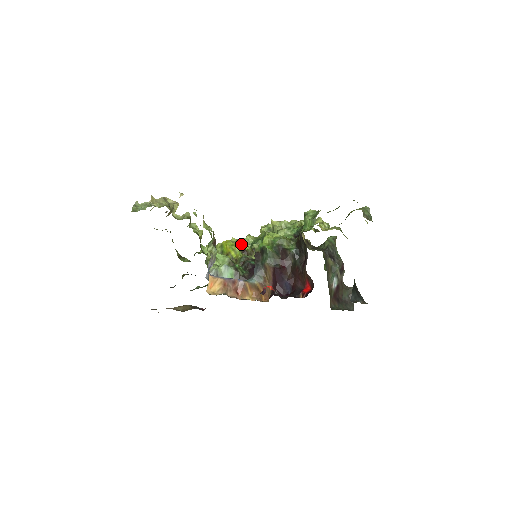
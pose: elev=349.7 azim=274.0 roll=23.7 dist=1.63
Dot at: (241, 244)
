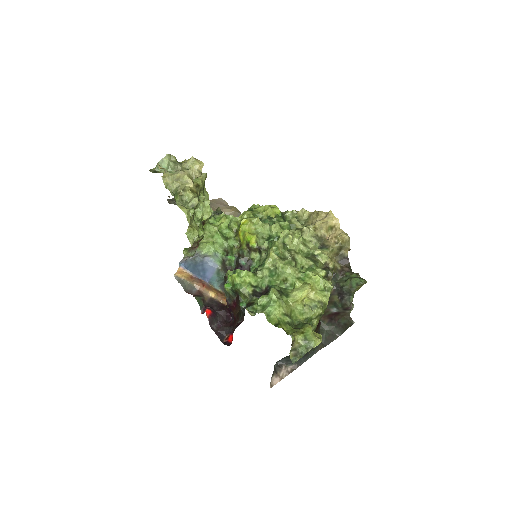
Dot at: (250, 237)
